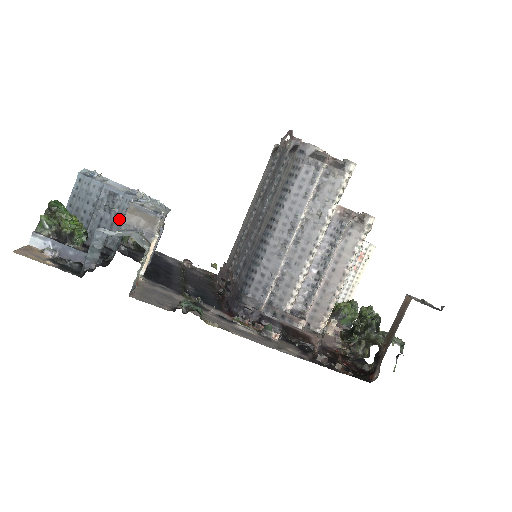
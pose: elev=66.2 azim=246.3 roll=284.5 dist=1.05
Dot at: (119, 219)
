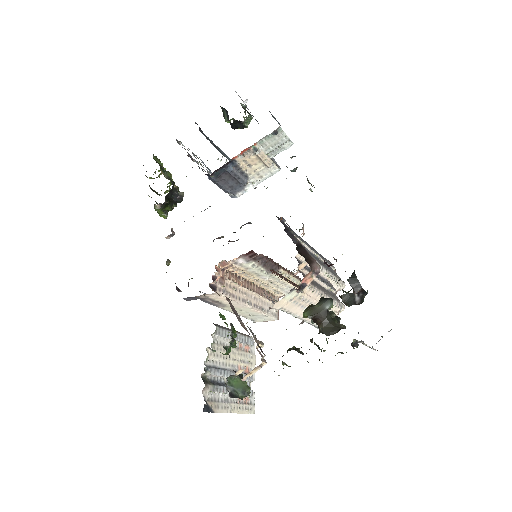
Dot at: occluded
